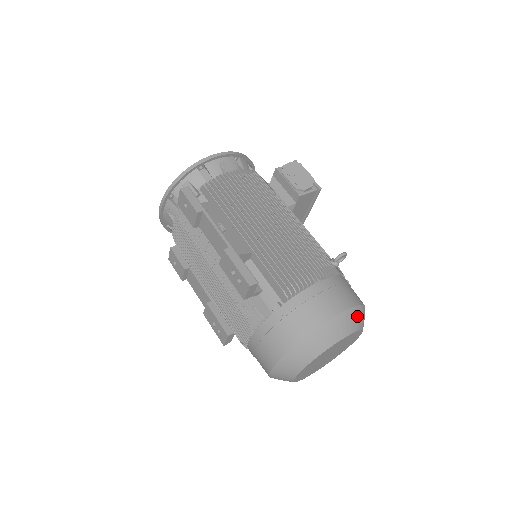
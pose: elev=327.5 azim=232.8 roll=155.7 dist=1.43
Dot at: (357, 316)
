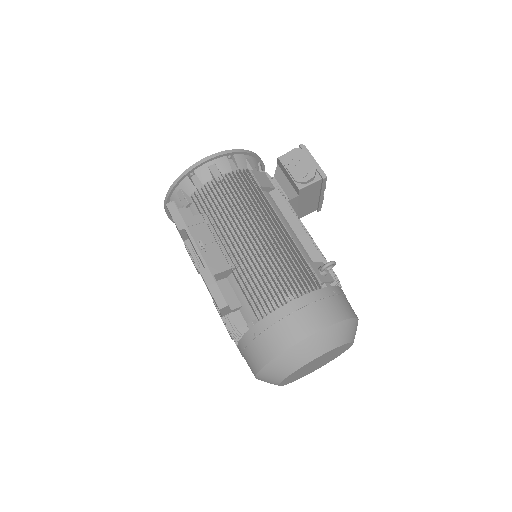
Dot at: (335, 334)
